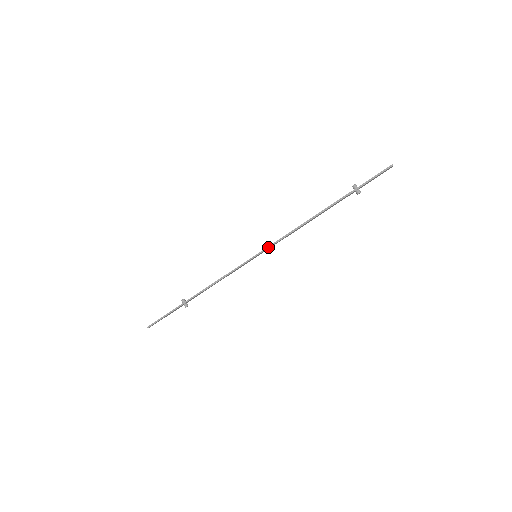
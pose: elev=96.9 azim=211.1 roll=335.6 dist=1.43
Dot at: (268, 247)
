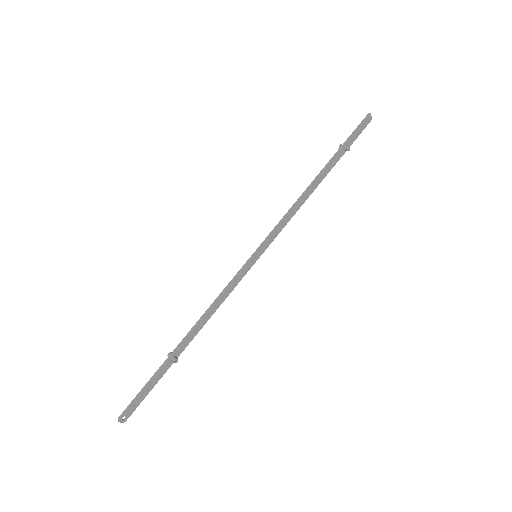
Dot at: (267, 237)
